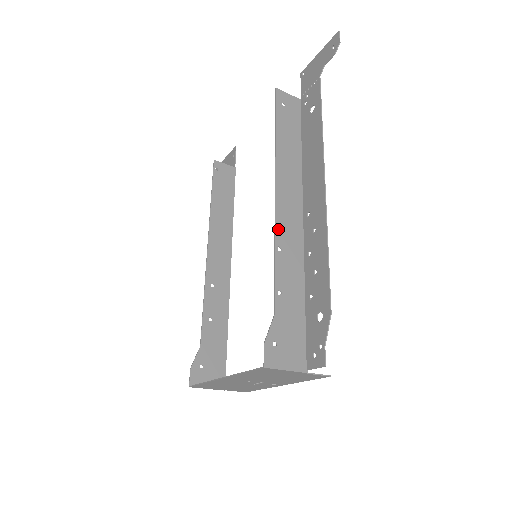
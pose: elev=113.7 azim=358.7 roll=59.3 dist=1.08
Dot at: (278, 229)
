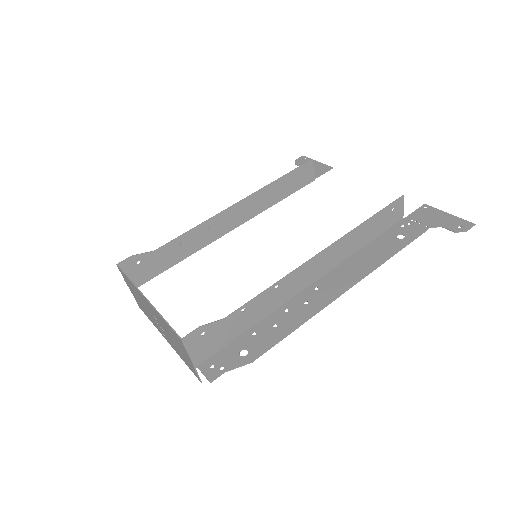
Dot at: (292, 275)
